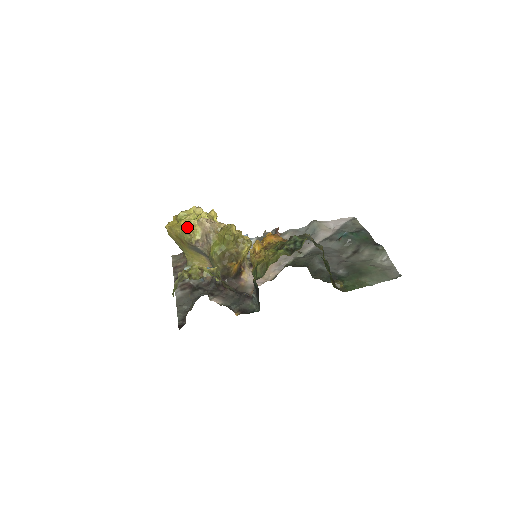
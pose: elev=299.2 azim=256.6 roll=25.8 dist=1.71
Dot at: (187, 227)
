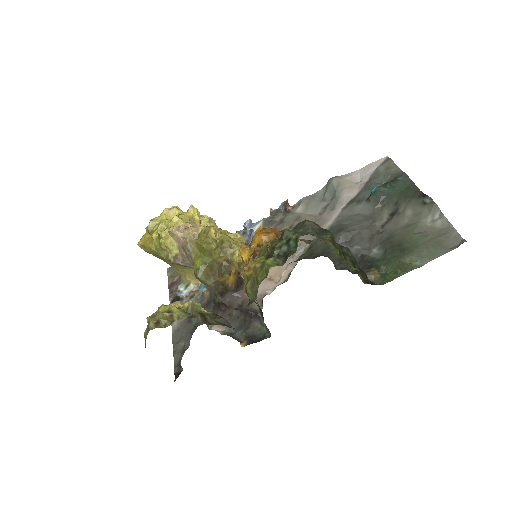
Dot at: (159, 242)
